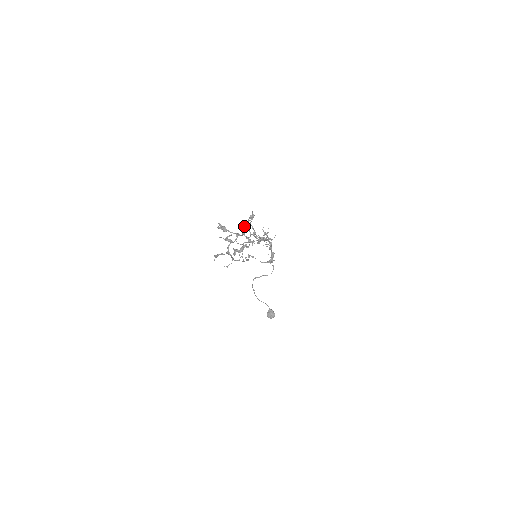
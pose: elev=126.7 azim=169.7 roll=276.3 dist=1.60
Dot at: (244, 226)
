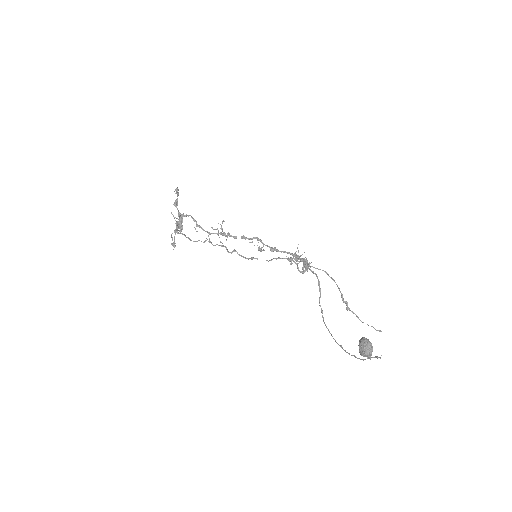
Dot at: (176, 201)
